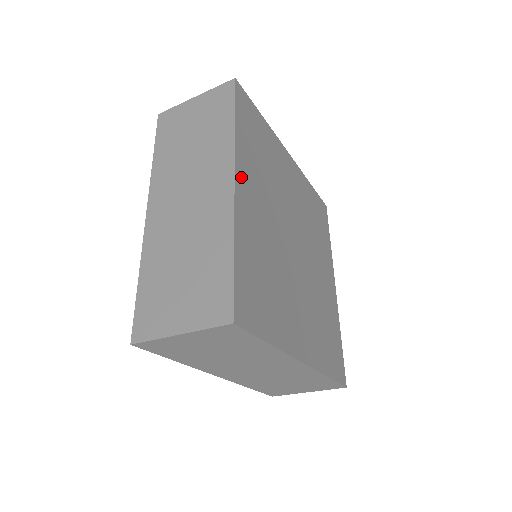
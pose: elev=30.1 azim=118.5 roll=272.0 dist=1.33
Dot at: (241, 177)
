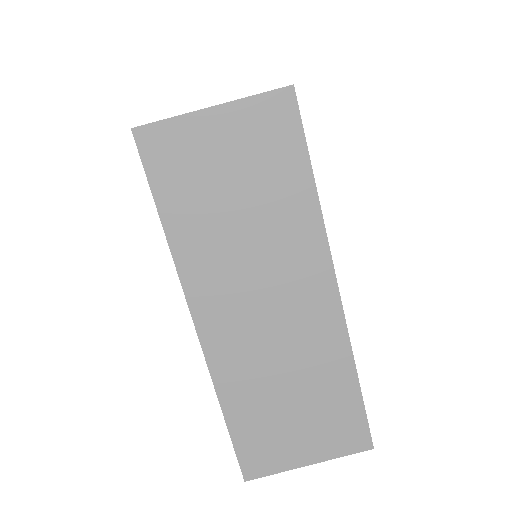
Dot at: occluded
